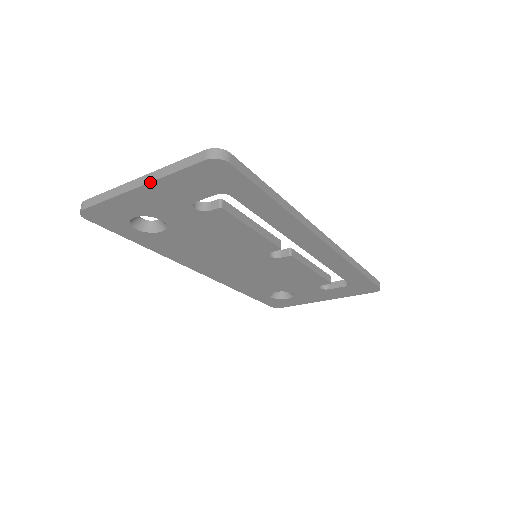
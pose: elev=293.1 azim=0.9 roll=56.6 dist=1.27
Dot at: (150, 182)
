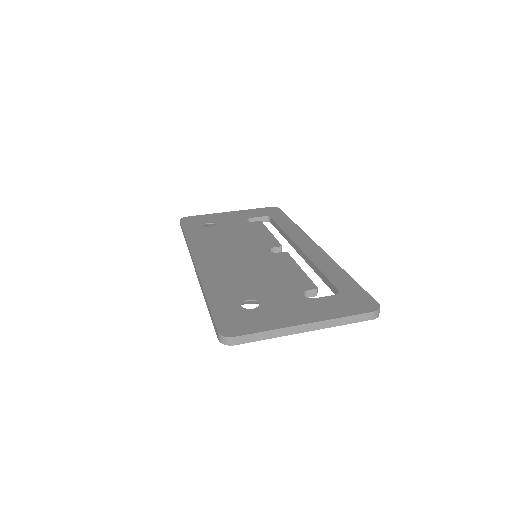
Dot at: occluded
